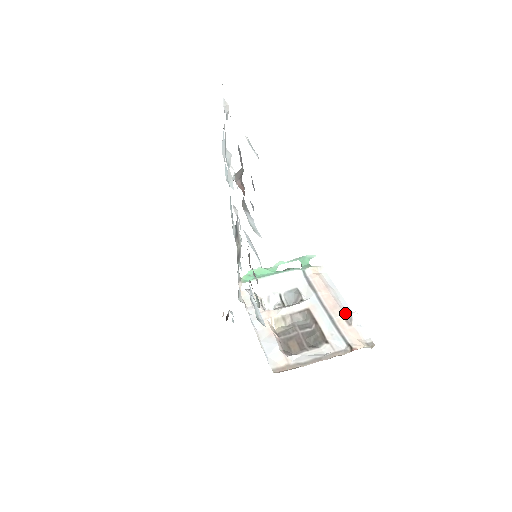
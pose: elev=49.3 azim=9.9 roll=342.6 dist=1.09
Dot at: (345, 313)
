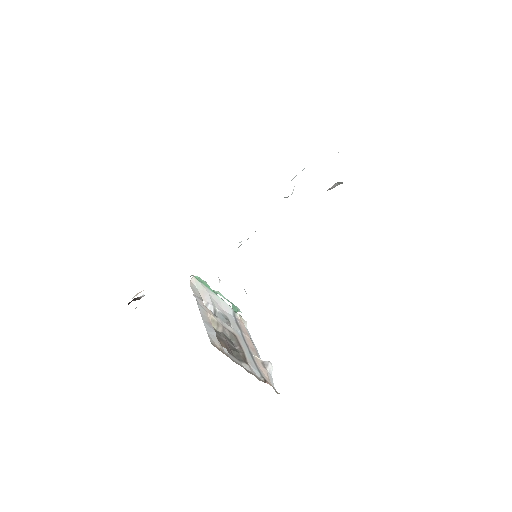
Dot at: (260, 359)
